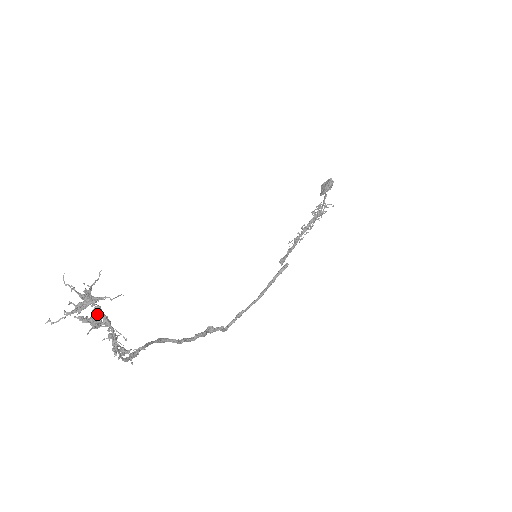
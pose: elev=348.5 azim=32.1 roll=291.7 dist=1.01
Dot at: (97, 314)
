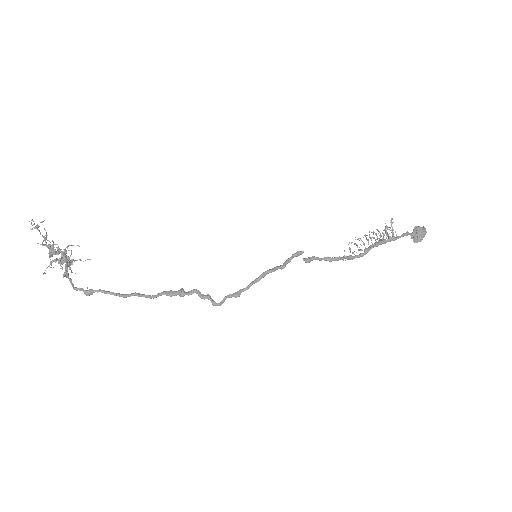
Dot at: (58, 251)
